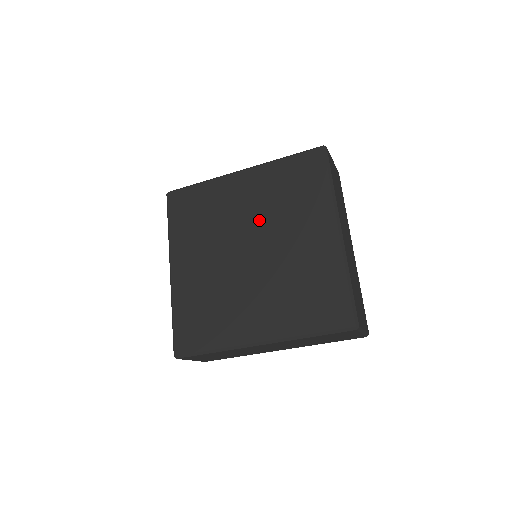
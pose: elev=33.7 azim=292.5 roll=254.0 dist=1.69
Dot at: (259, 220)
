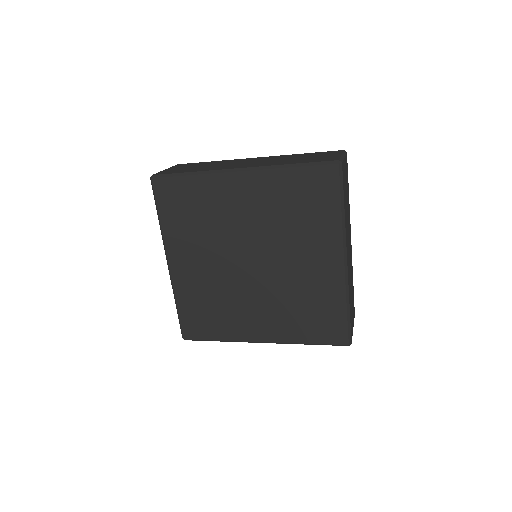
Dot at: (262, 234)
